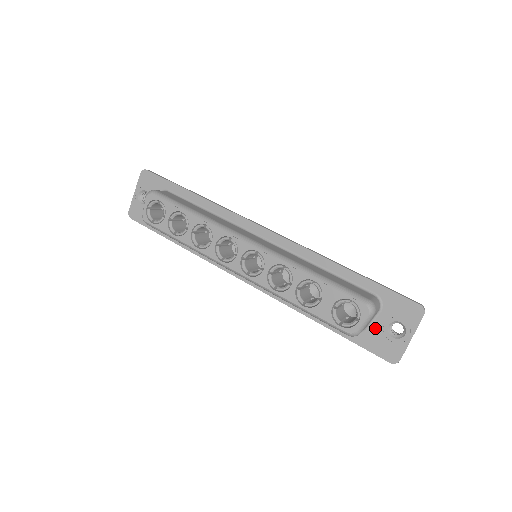
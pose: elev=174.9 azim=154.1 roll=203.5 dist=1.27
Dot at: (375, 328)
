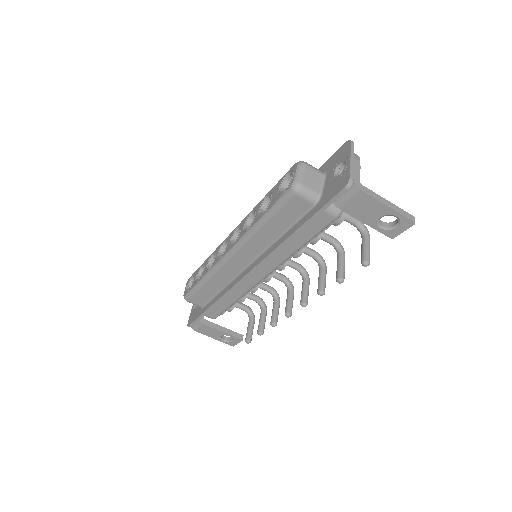
Dot at: (327, 187)
